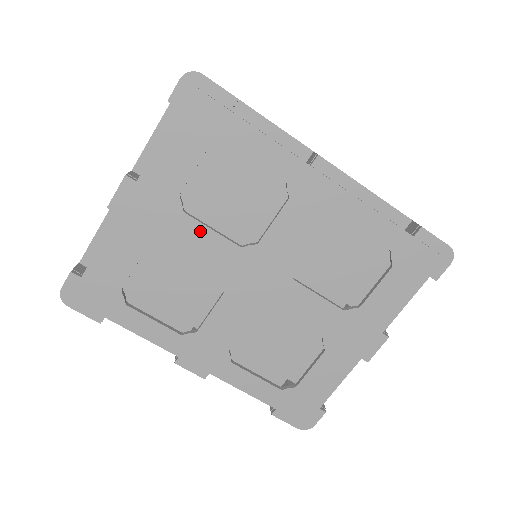
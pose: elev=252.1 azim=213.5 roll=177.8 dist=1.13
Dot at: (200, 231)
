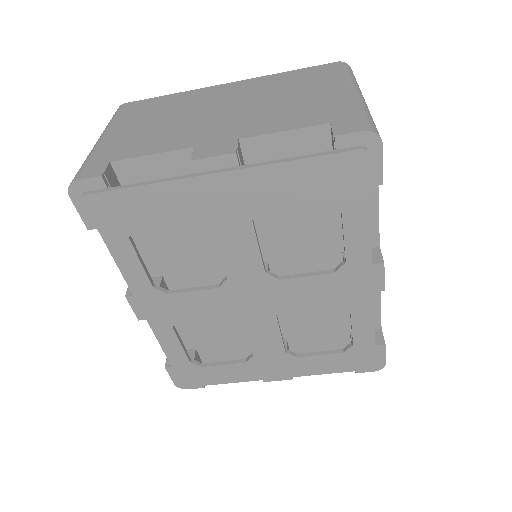
Dot at: (249, 241)
